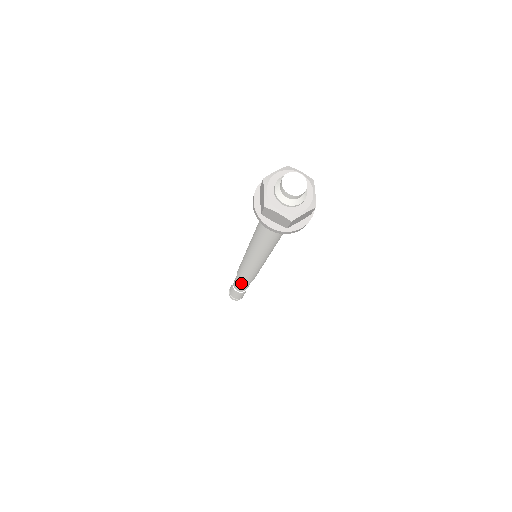
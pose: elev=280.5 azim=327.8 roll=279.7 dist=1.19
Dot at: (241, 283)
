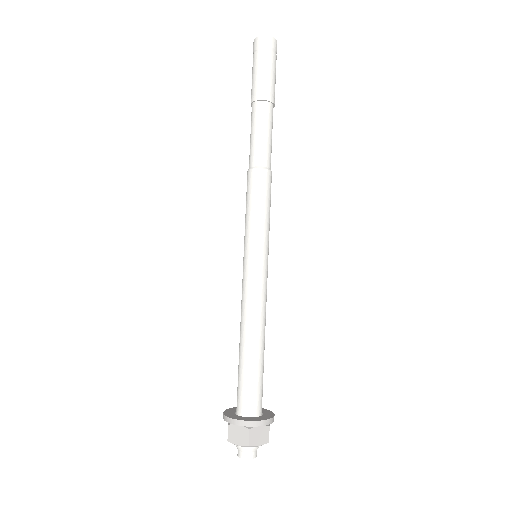
Dot at: occluded
